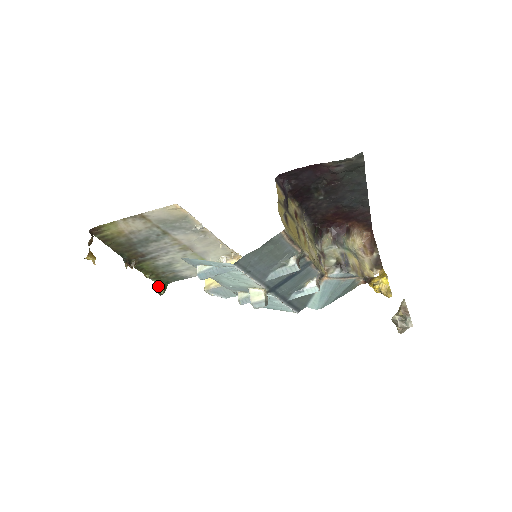
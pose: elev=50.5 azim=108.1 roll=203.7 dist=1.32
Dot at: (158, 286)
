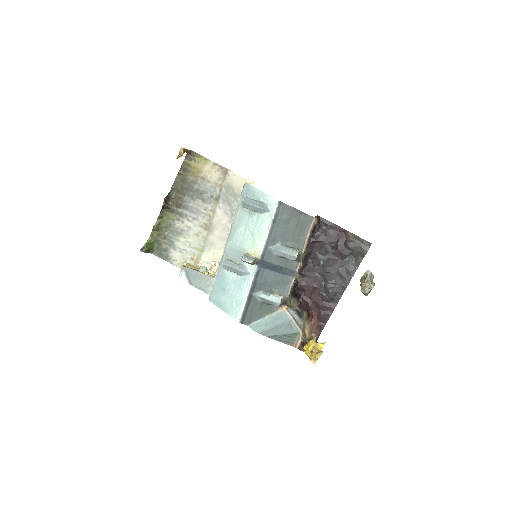
Dot at: (148, 243)
